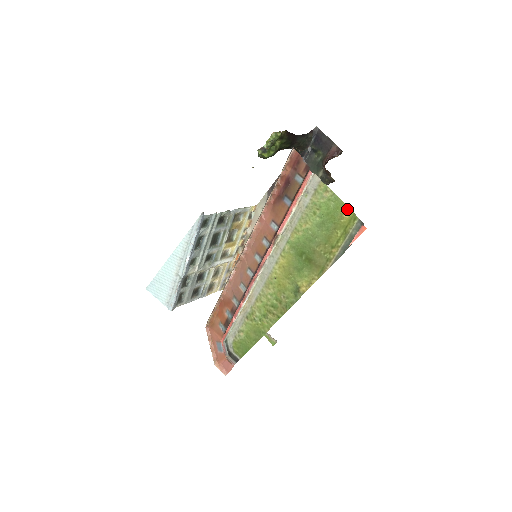
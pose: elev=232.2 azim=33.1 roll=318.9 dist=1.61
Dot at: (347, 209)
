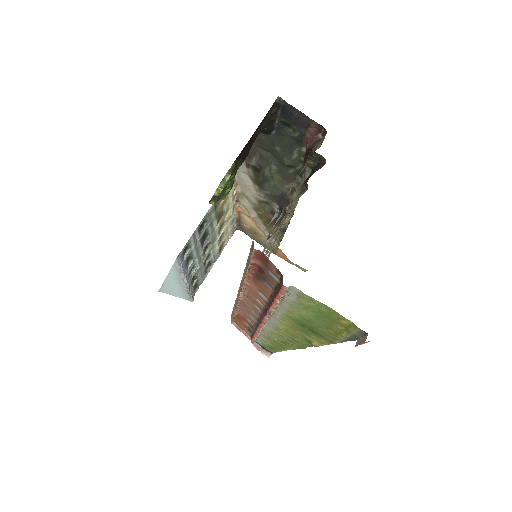
Dot at: (343, 318)
